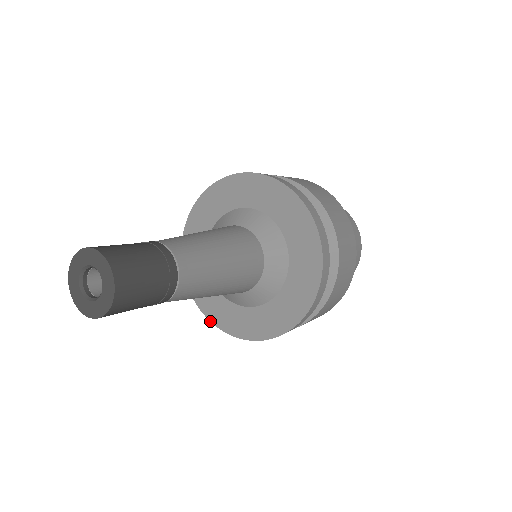
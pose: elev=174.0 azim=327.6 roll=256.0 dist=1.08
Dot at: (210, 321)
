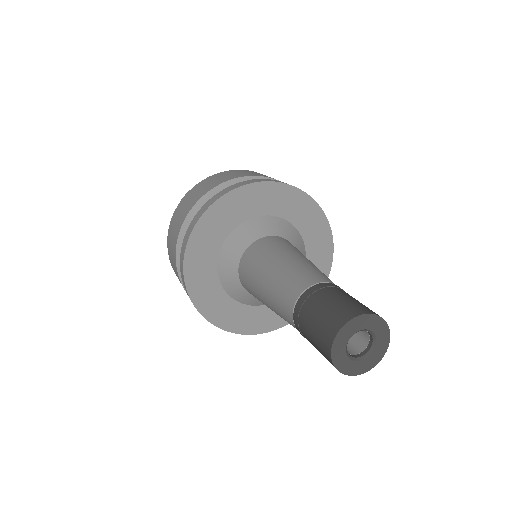
Dot at: occluded
